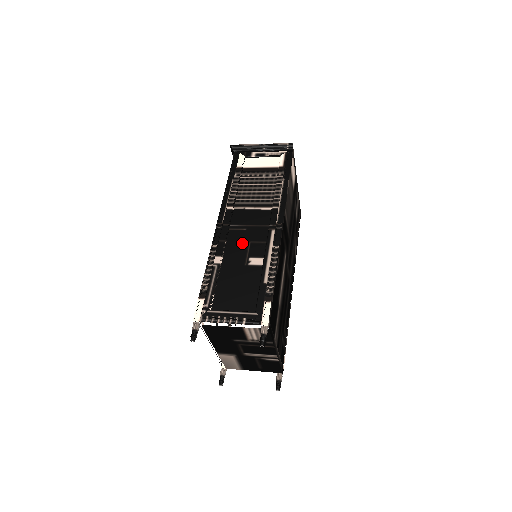
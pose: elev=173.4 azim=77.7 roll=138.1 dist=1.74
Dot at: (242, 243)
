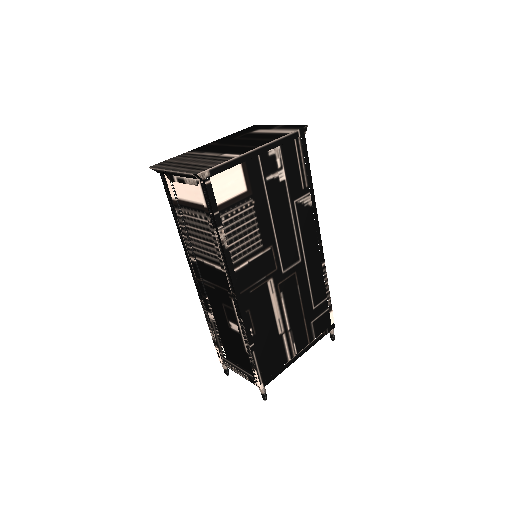
Dot at: (218, 304)
